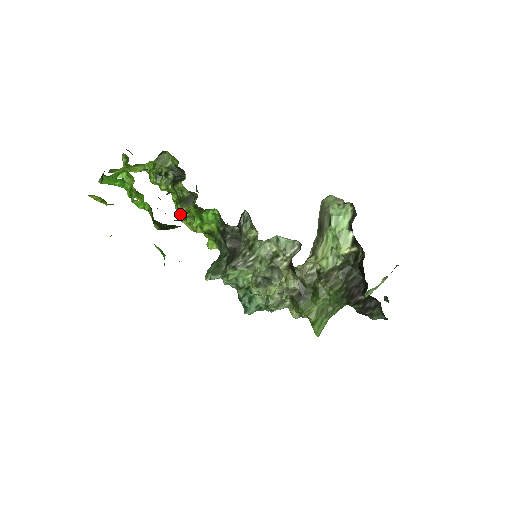
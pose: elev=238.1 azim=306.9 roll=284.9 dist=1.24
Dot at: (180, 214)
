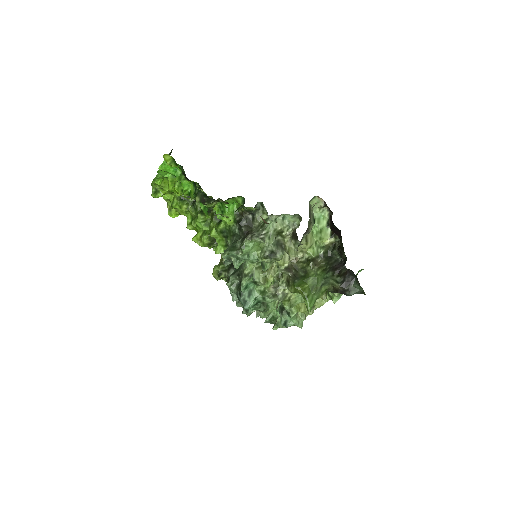
Dot at: (199, 222)
